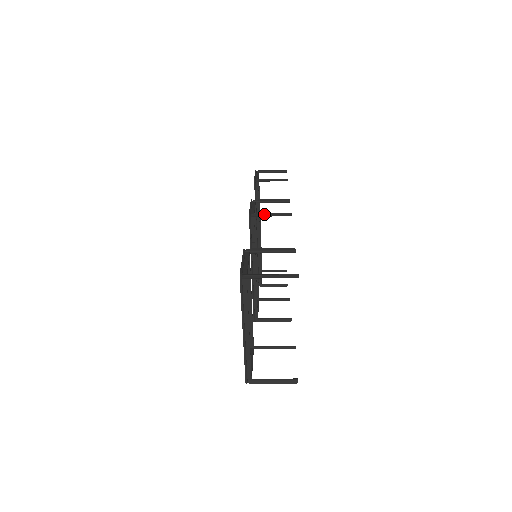
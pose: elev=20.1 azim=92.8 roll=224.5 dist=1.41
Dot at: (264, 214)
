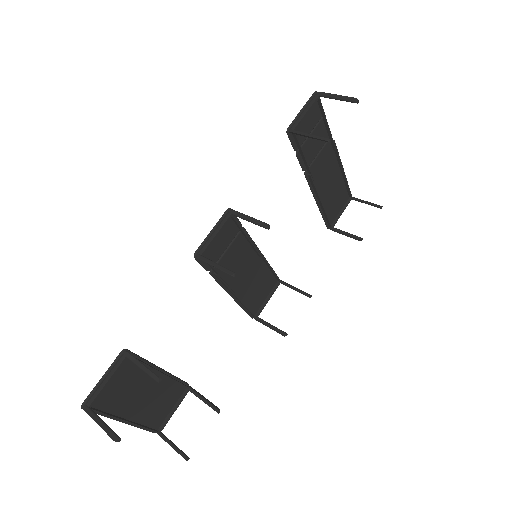
Dot at: (207, 262)
